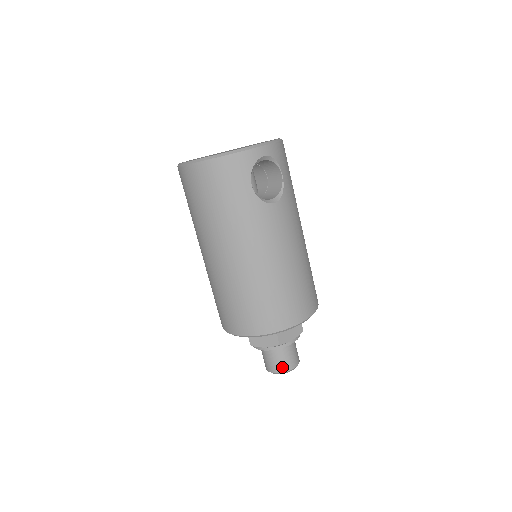
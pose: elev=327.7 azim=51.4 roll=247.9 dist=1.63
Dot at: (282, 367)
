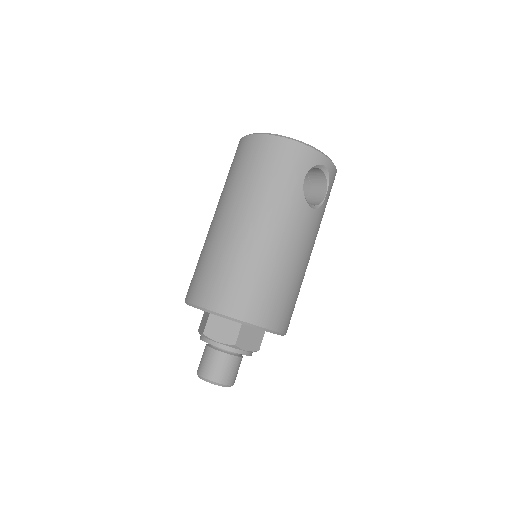
Dot at: (219, 375)
